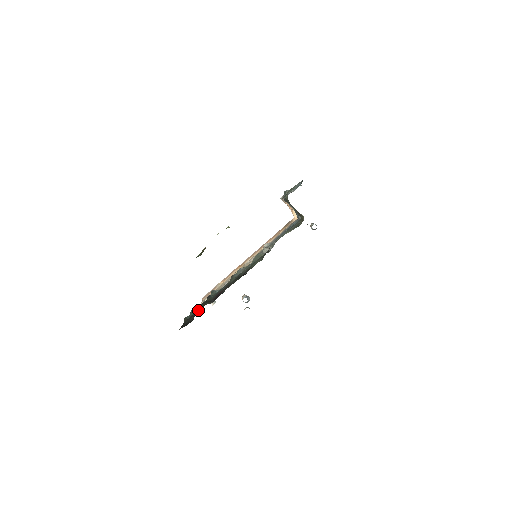
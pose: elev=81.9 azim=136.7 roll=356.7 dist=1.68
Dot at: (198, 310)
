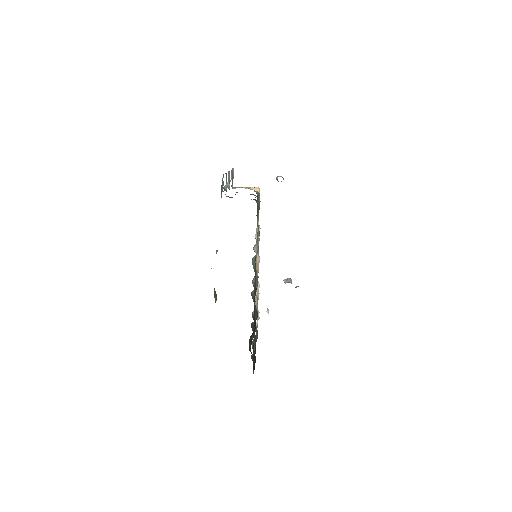
Dot at: occluded
